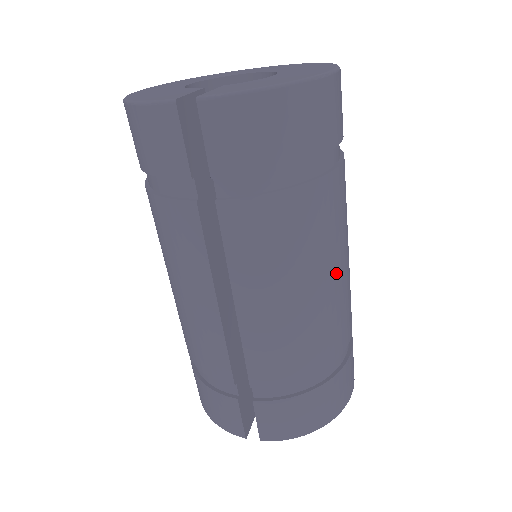
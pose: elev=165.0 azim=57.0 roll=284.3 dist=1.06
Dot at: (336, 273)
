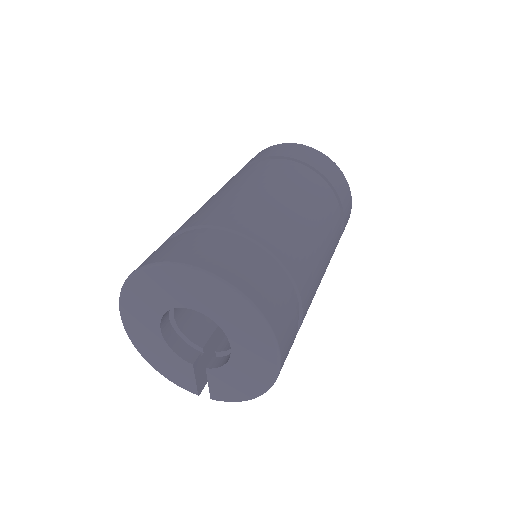
Dot at: occluded
